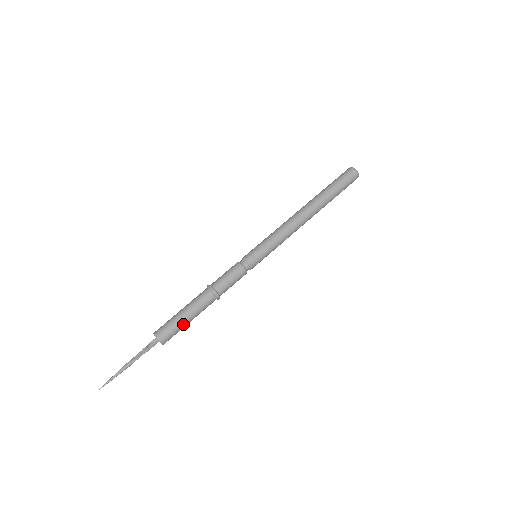
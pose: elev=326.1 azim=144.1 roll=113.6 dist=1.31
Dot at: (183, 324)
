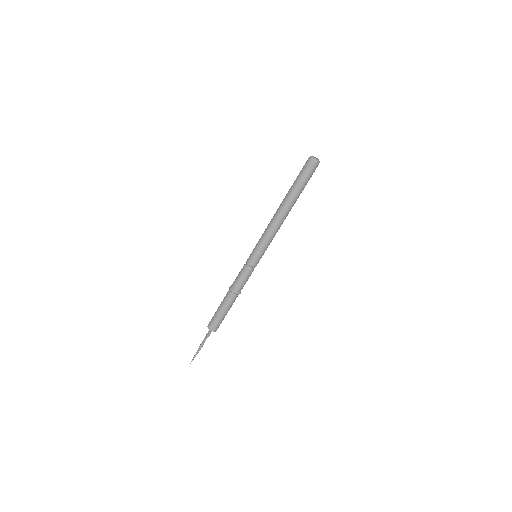
Dot at: (222, 317)
